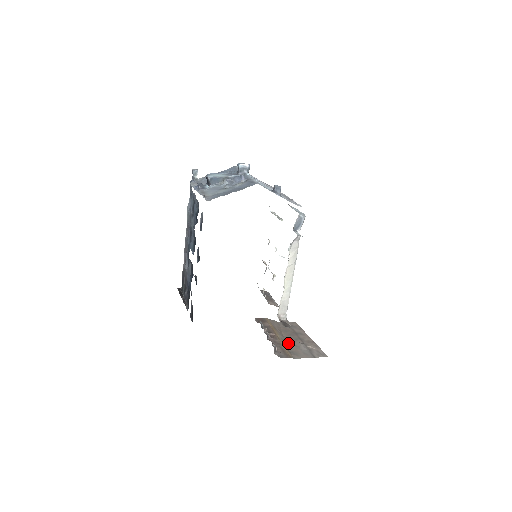
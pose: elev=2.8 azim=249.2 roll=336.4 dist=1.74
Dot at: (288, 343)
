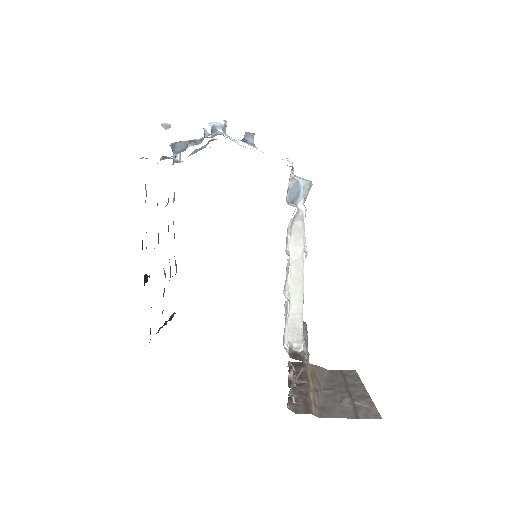
Dot at: (324, 396)
